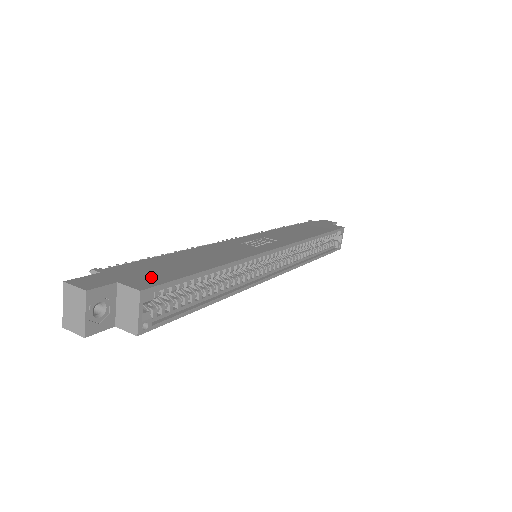
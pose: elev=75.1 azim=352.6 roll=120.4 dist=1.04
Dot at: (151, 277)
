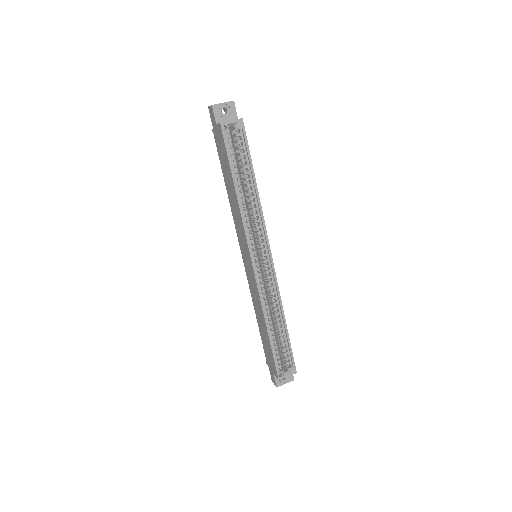
Dot at: occluded
